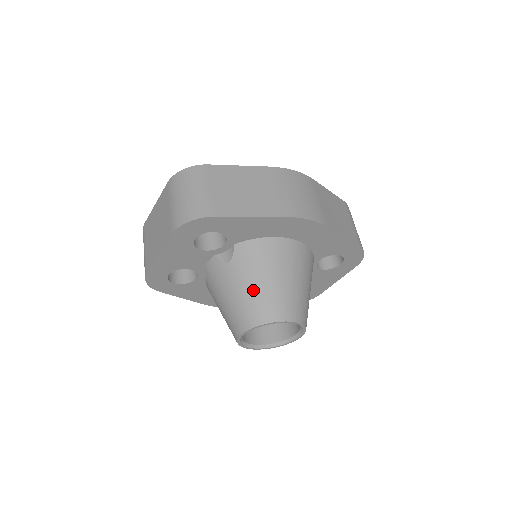
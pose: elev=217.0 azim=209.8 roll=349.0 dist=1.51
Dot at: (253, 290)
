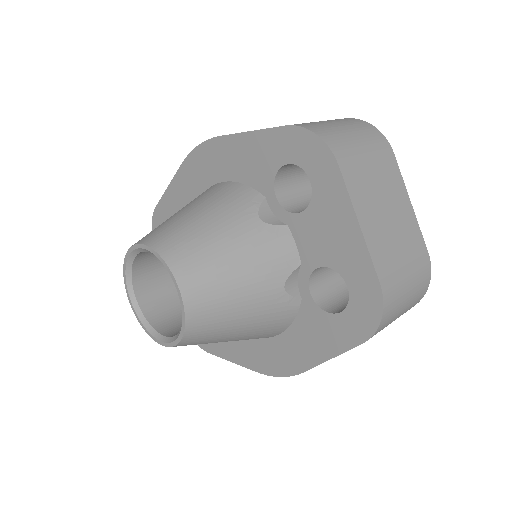
Dot at: occluded
